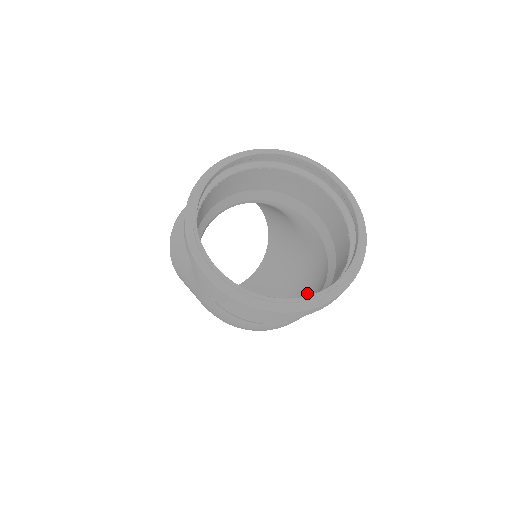
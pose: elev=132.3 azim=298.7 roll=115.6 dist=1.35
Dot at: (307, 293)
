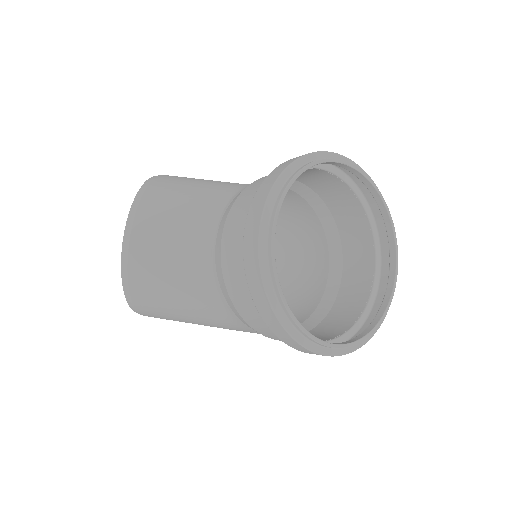
Dot at: (284, 232)
